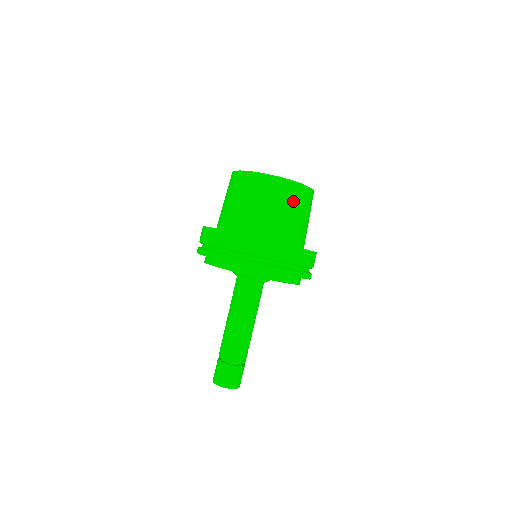
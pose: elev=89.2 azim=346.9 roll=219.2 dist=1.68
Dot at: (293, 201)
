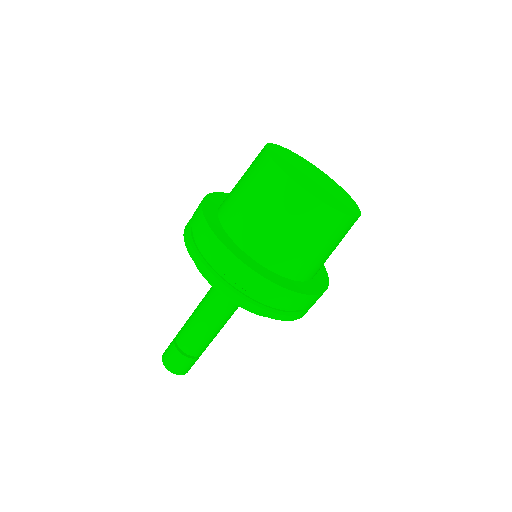
Dot at: (326, 234)
